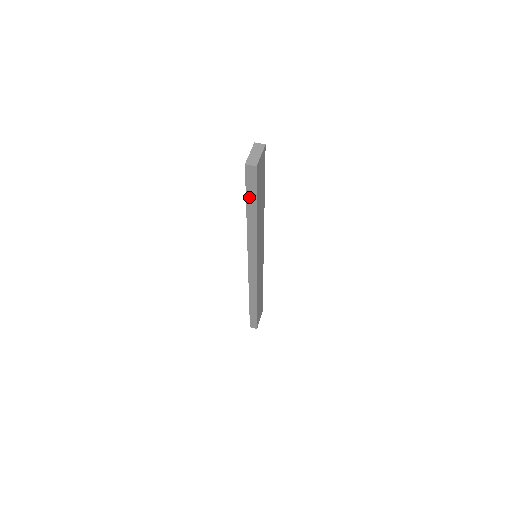
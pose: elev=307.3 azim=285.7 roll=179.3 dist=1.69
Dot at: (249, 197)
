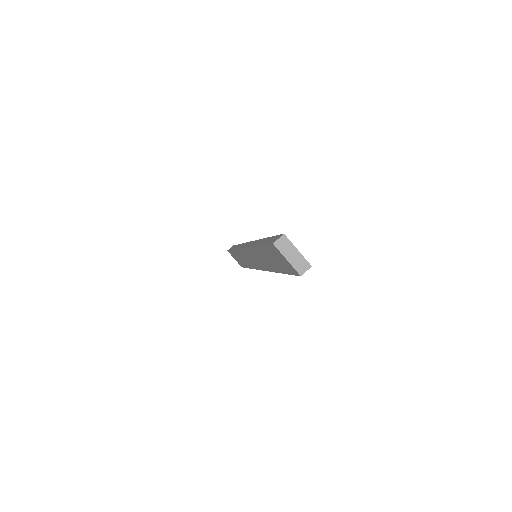
Dot at: occluded
